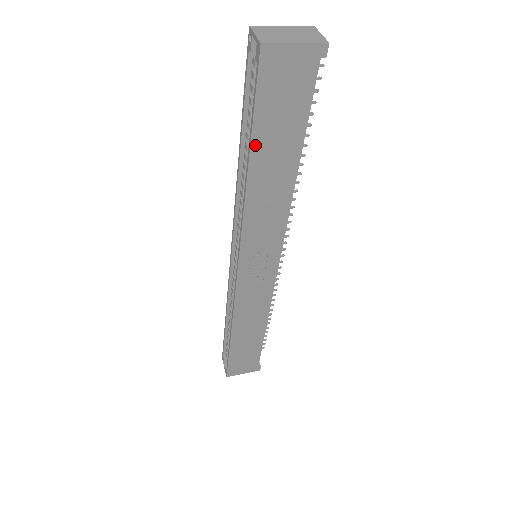
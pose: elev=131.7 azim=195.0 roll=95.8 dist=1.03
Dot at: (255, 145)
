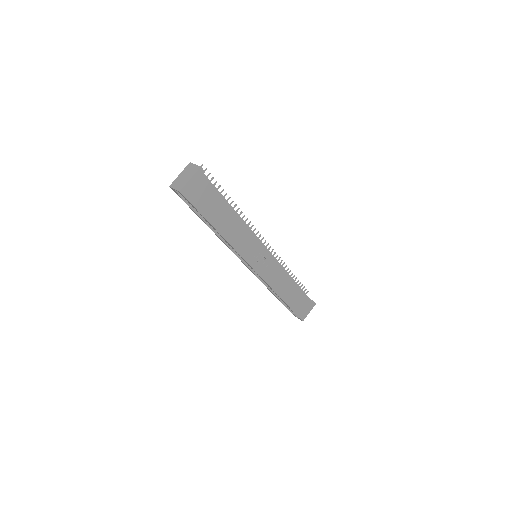
Dot at: (210, 220)
